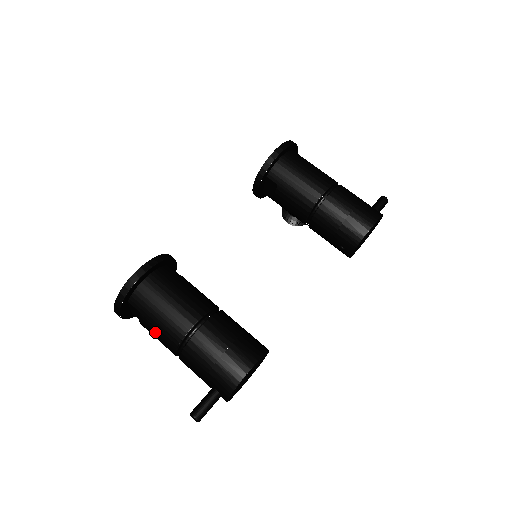
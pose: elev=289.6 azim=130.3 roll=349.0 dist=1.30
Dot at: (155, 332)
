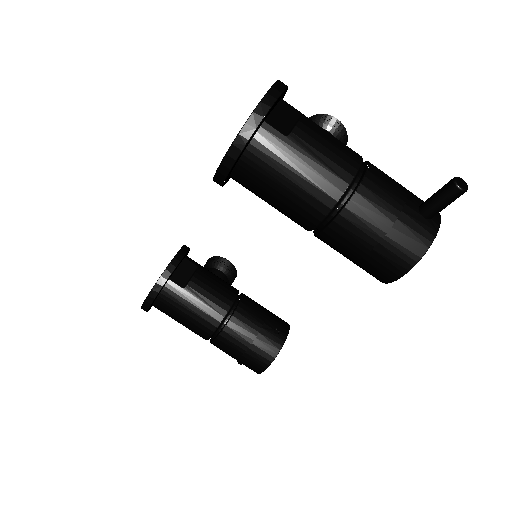
Dot at: occluded
